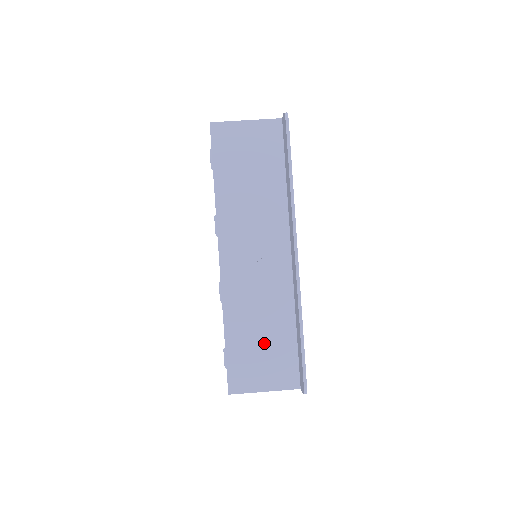
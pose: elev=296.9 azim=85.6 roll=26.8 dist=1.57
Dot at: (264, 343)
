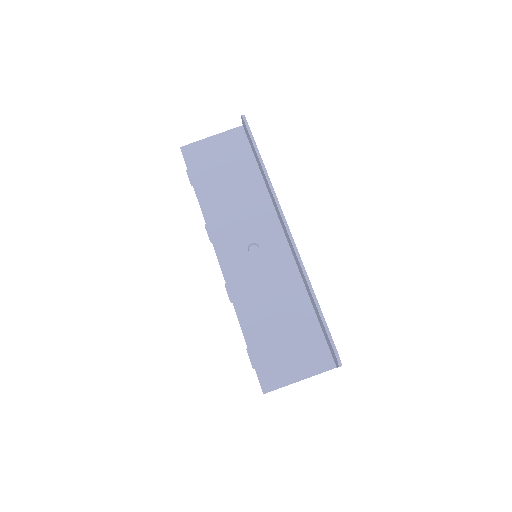
Dot at: (285, 330)
